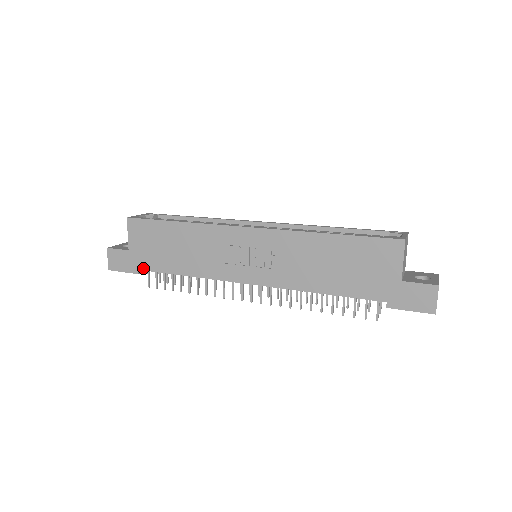
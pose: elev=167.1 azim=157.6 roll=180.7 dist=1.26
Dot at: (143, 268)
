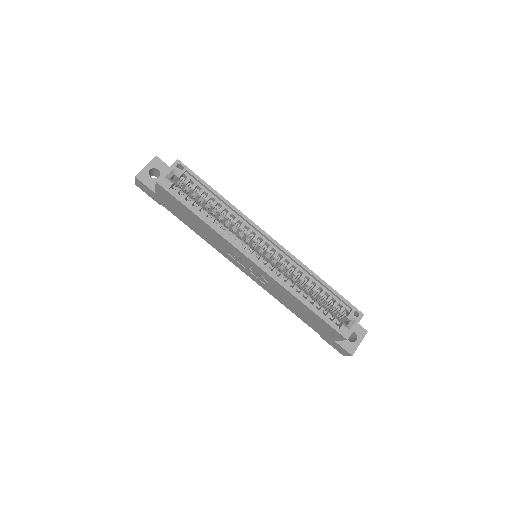
Dot at: (165, 207)
